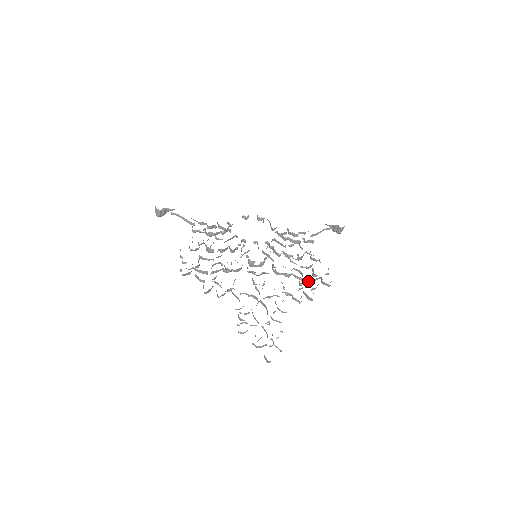
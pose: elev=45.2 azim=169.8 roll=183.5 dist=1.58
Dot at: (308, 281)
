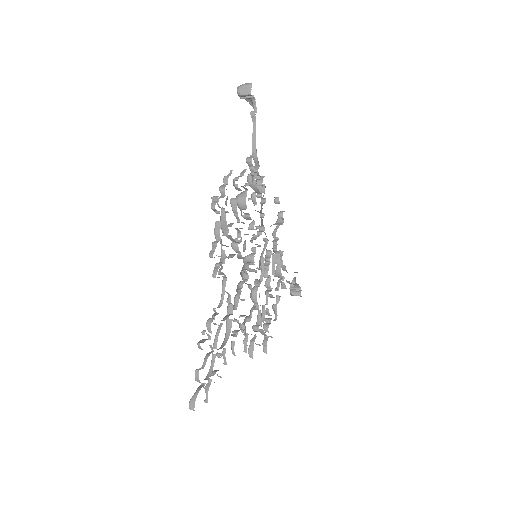
Dot at: (260, 330)
